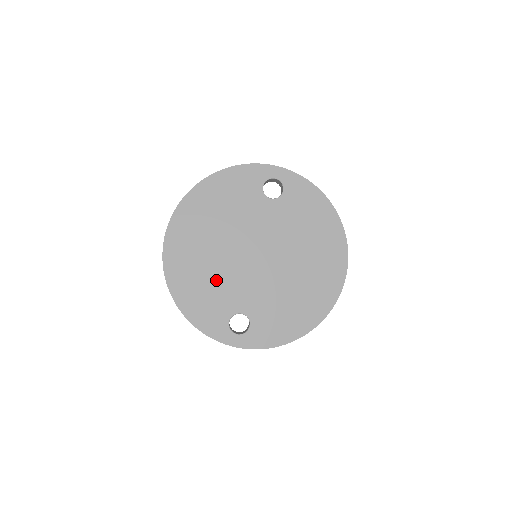
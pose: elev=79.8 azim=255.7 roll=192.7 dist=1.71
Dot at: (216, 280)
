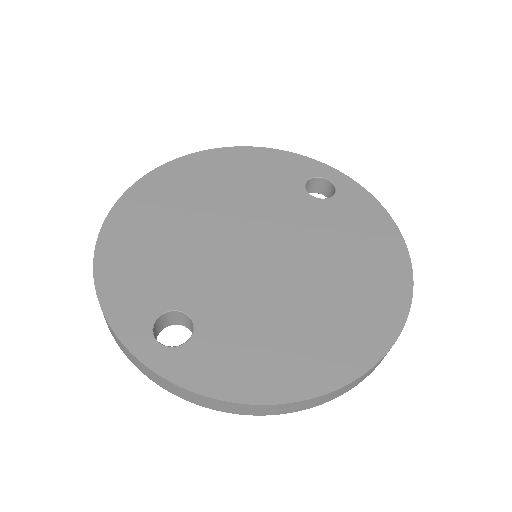
Dot at: (177, 252)
